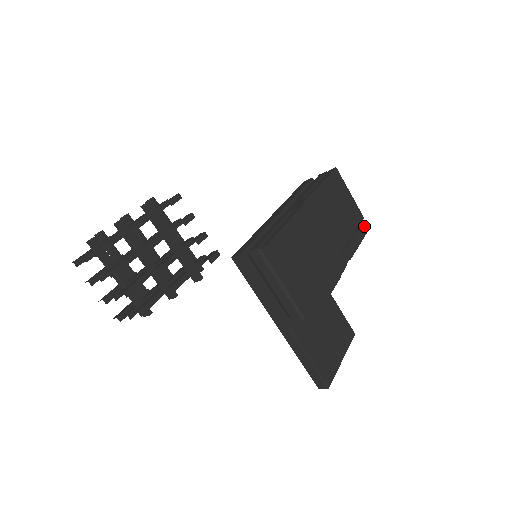
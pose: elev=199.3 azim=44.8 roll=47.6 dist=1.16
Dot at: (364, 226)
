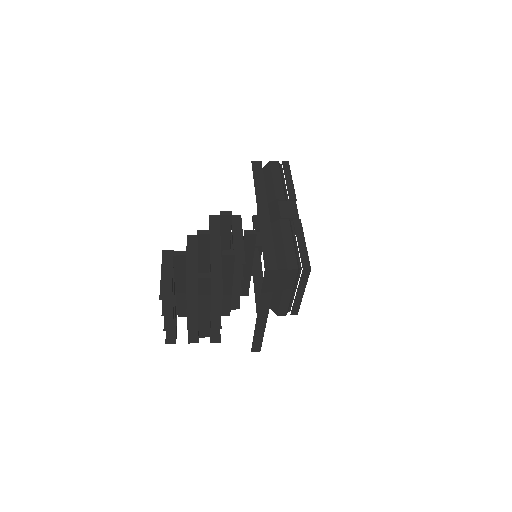
Dot at: occluded
